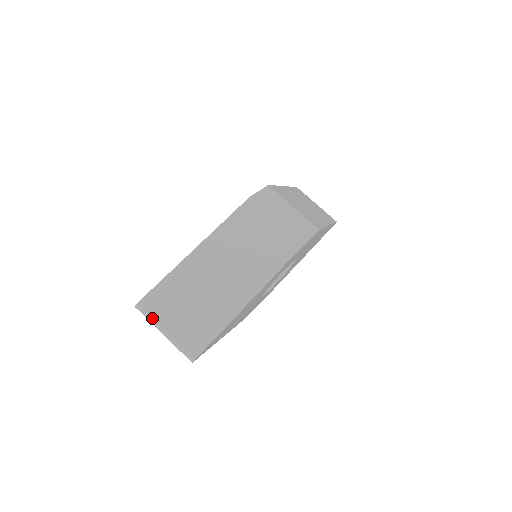
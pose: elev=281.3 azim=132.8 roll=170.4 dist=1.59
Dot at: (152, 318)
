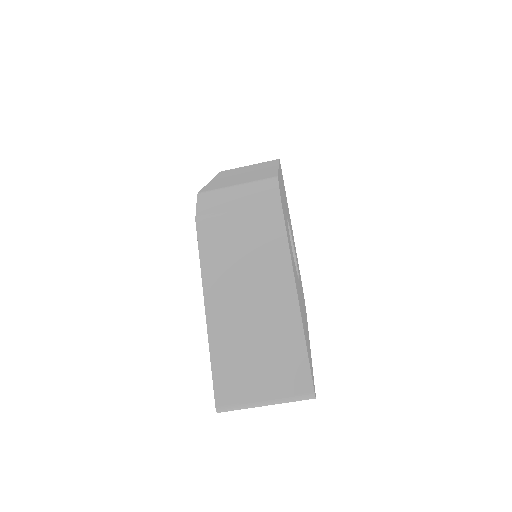
Dot at: (241, 405)
